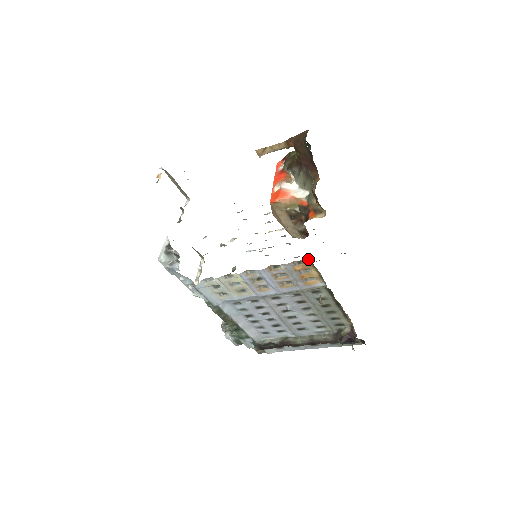
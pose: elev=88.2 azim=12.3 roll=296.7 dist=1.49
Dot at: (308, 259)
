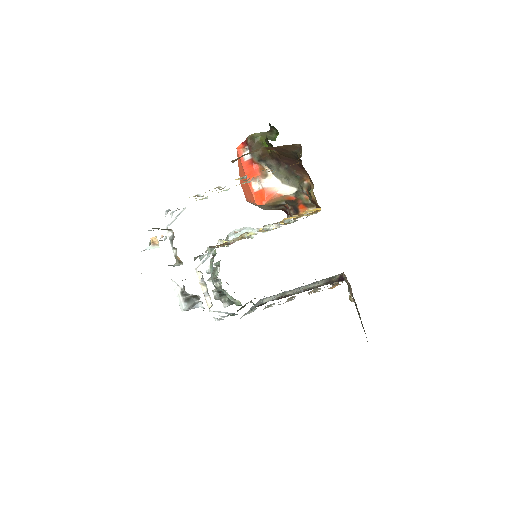
Dot at: occluded
